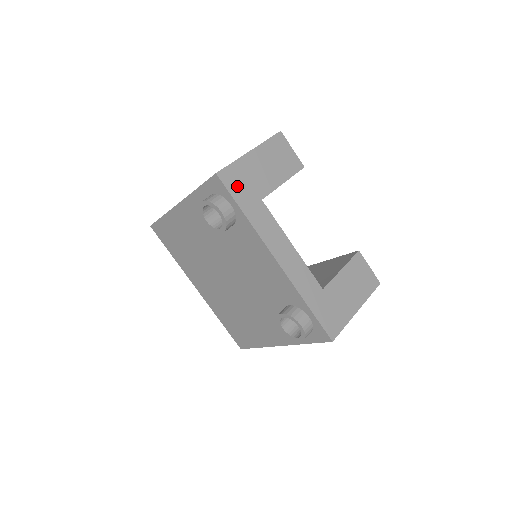
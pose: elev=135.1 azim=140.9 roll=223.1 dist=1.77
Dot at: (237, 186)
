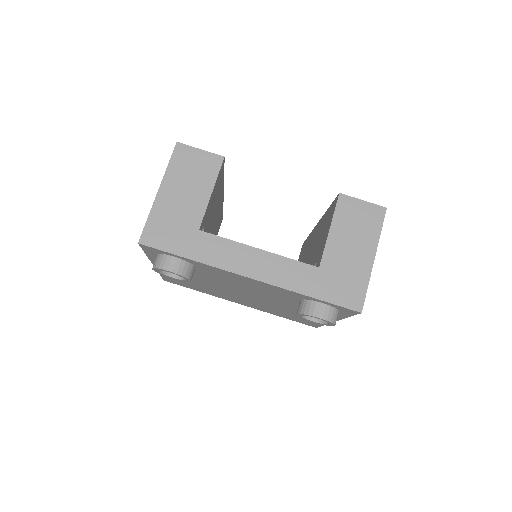
Dot at: (166, 238)
